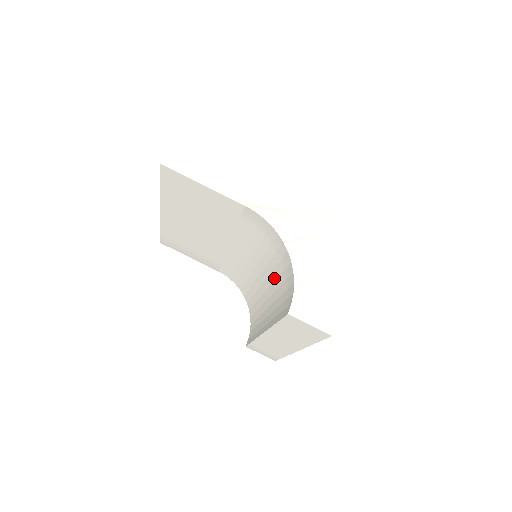
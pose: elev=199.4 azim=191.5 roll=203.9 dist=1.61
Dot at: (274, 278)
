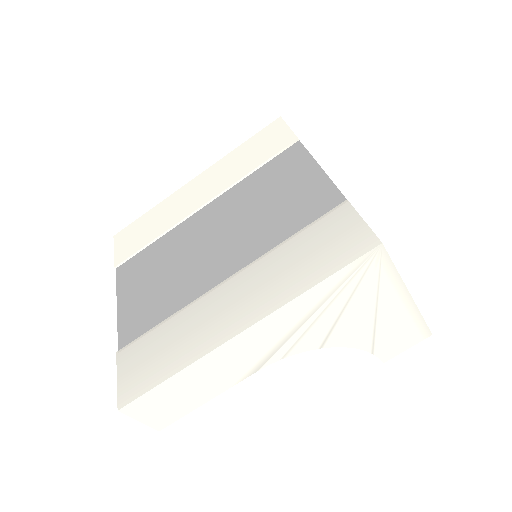
Dot at: occluded
